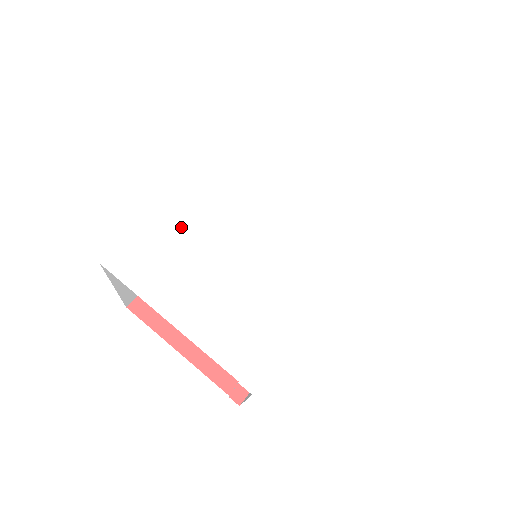
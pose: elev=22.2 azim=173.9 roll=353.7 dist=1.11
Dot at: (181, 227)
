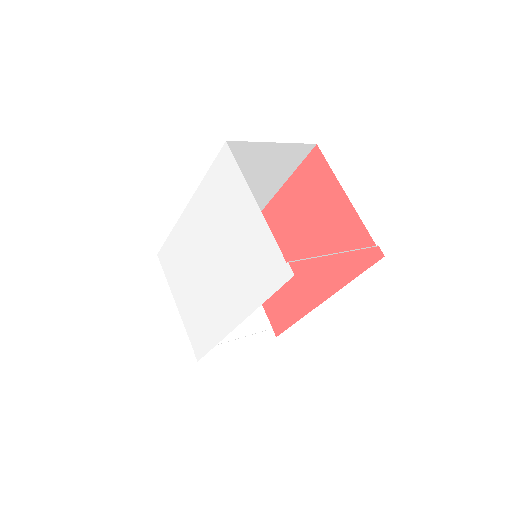
Dot at: (180, 245)
